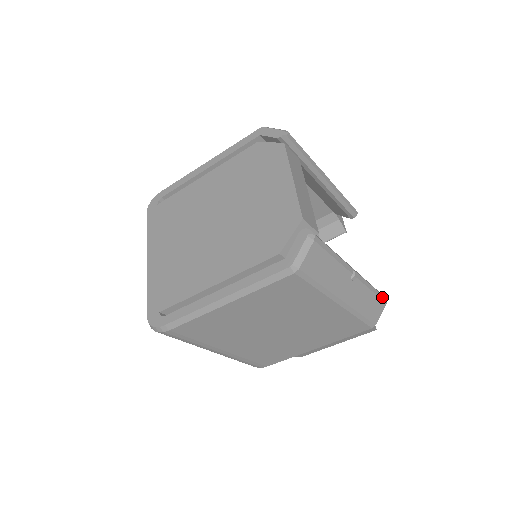
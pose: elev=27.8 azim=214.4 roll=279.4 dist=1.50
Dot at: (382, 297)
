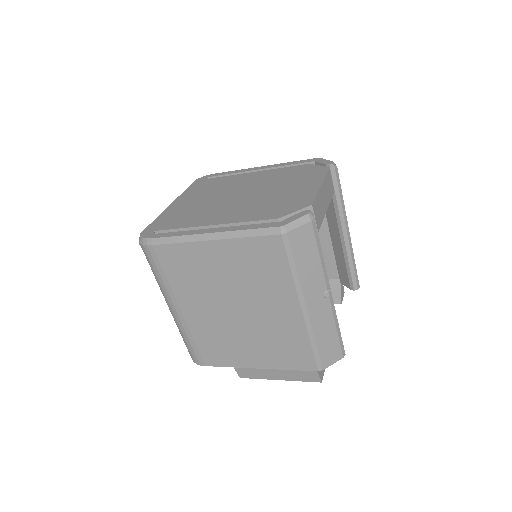
Dot at: (342, 347)
